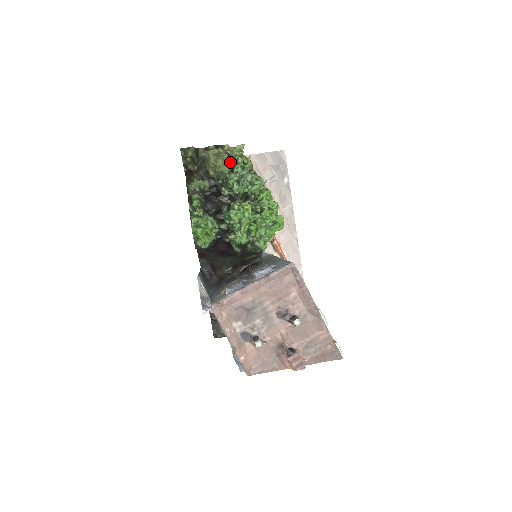
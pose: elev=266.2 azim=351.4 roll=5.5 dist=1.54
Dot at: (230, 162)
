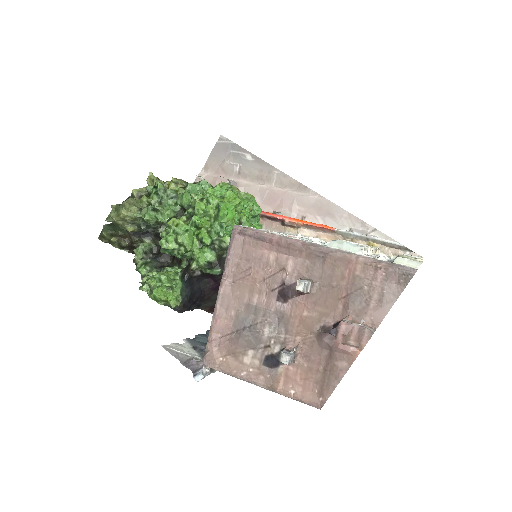
Dot at: (140, 201)
